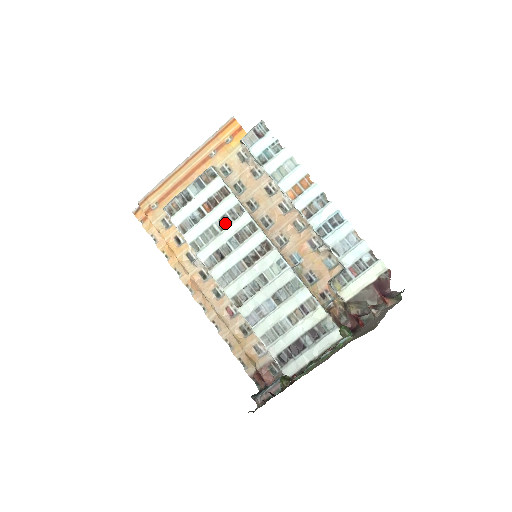
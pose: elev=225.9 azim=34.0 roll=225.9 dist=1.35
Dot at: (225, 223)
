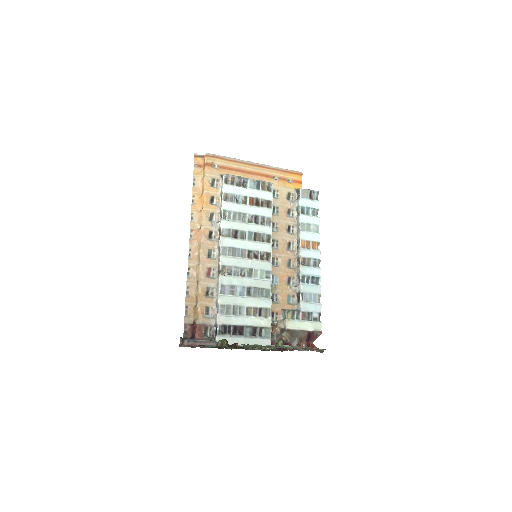
Dot at: (254, 220)
